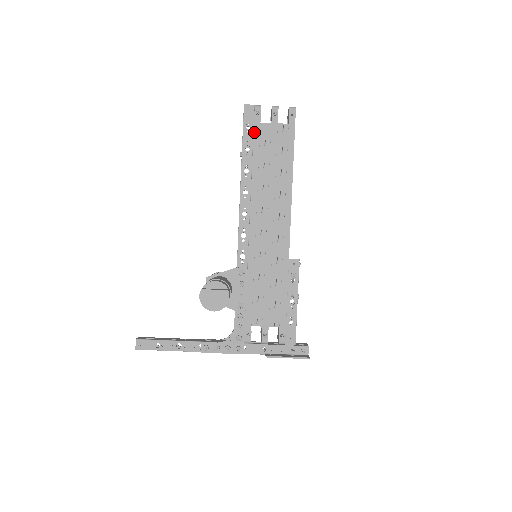
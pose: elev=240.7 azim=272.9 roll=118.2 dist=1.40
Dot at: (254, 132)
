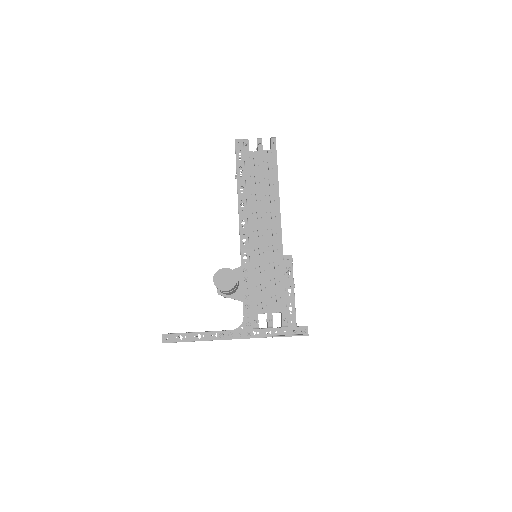
Dot at: (245, 159)
